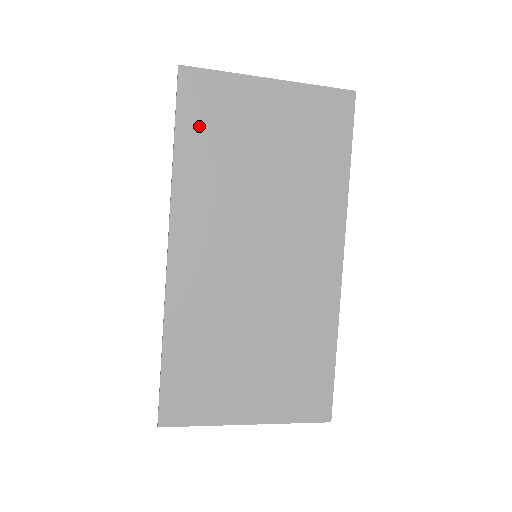
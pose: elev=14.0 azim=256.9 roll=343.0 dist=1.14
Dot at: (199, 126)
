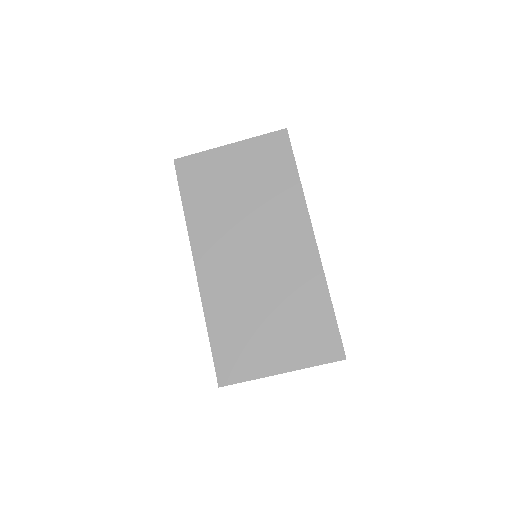
Dot at: (194, 188)
